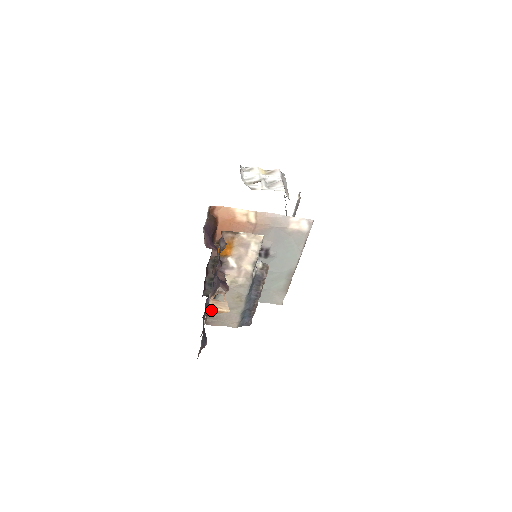
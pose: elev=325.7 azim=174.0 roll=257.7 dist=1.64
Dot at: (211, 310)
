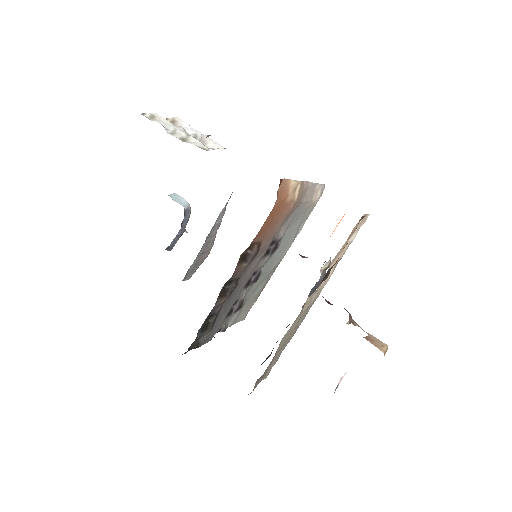
Dot at: occluded
